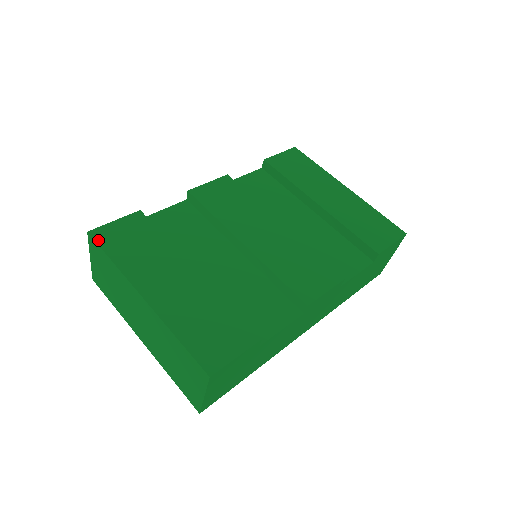
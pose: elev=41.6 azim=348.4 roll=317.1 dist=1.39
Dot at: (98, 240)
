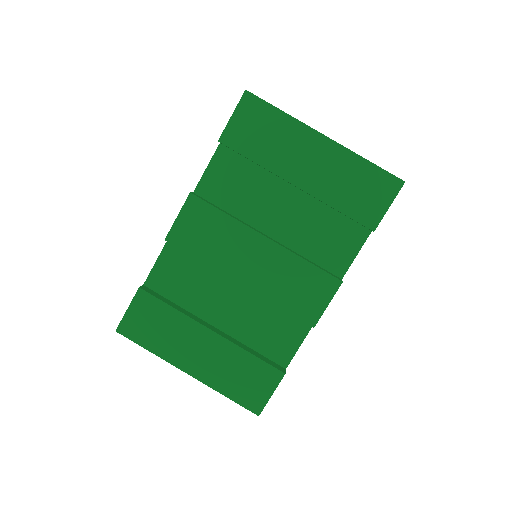
Dot at: (128, 336)
